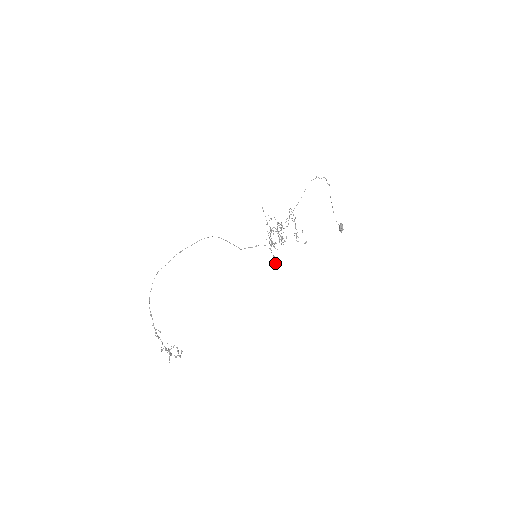
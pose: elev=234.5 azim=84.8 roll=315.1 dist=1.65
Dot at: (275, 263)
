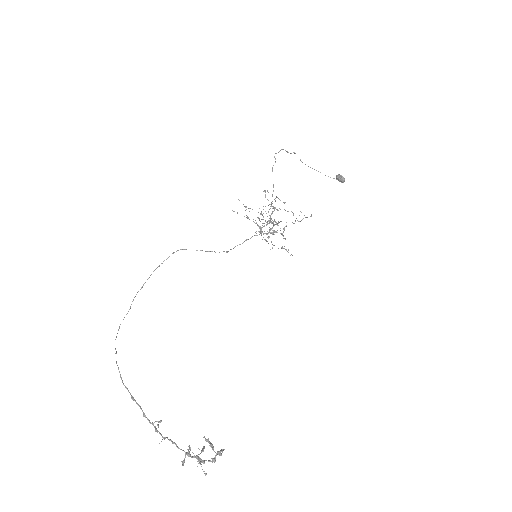
Dot at: occluded
